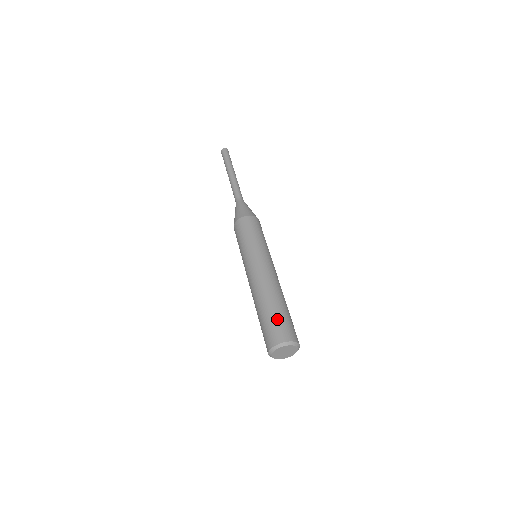
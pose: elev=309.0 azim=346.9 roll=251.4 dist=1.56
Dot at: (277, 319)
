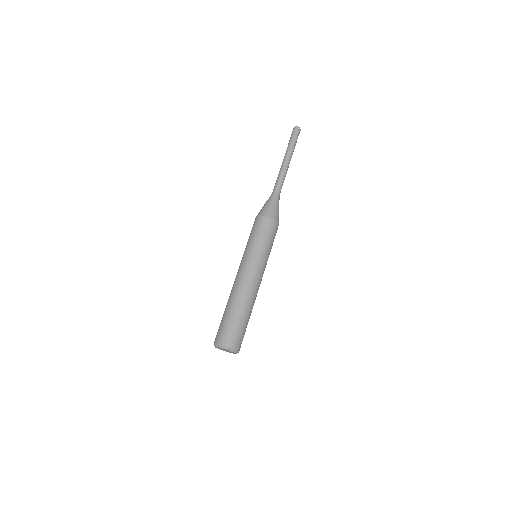
Dot at: (225, 323)
